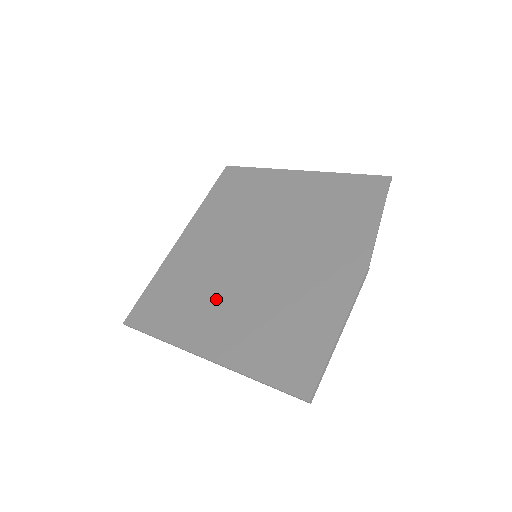
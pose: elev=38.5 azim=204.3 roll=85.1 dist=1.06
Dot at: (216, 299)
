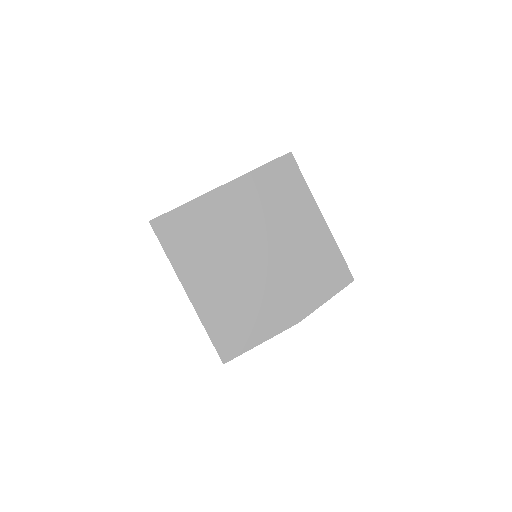
Dot at: (216, 264)
